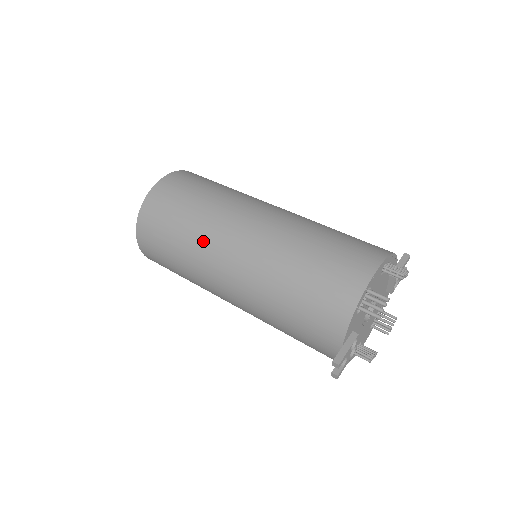
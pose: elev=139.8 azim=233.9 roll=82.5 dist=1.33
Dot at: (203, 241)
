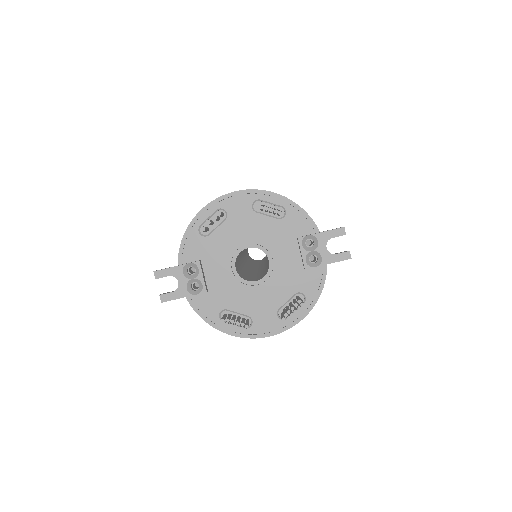
Dot at: occluded
